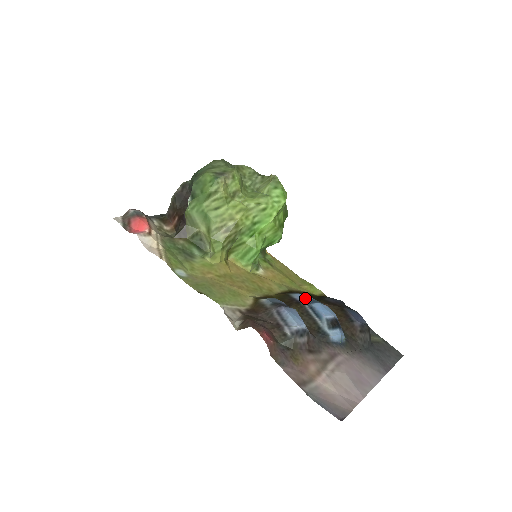
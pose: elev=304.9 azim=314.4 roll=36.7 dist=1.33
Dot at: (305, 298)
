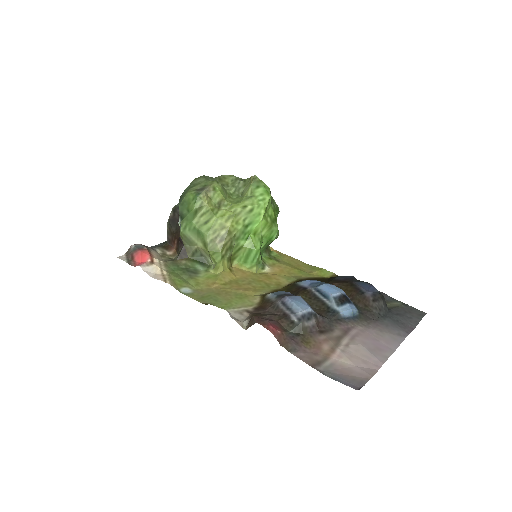
Dot at: (311, 283)
